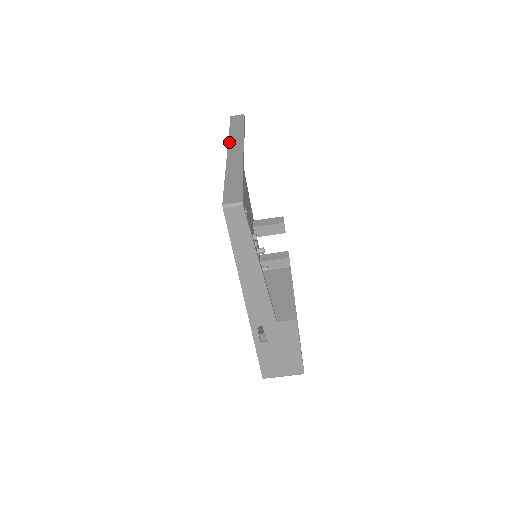
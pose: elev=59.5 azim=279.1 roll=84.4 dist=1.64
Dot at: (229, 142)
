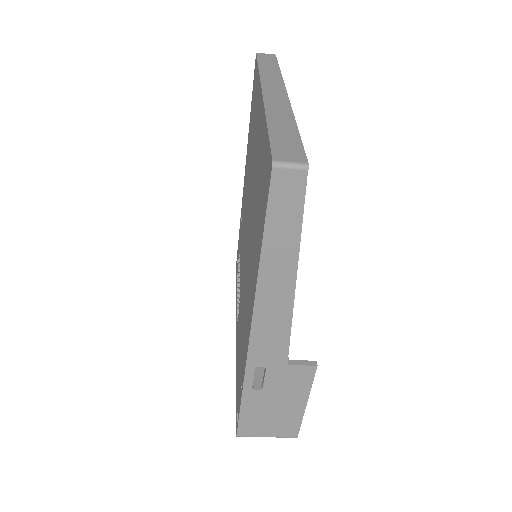
Dot at: (262, 79)
